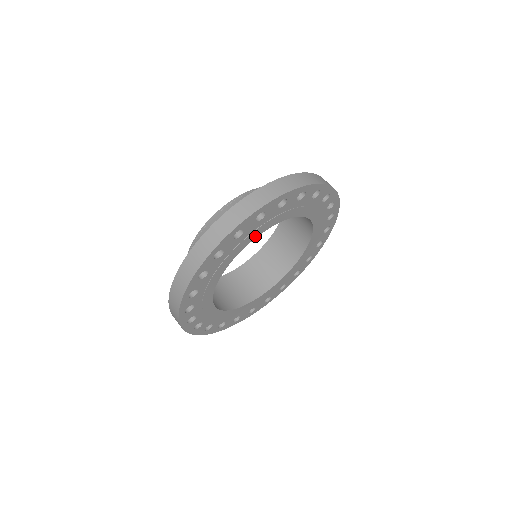
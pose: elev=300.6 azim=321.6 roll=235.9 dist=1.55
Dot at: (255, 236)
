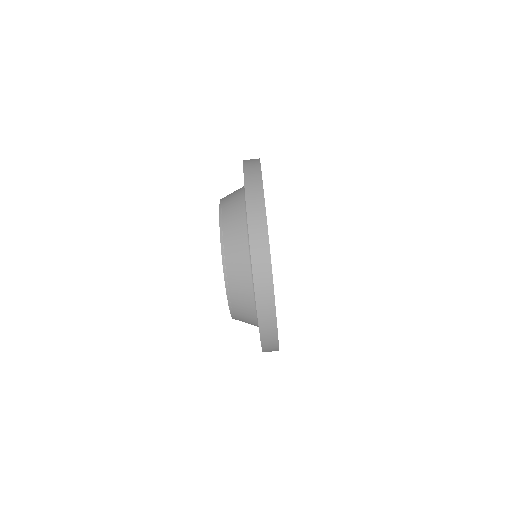
Dot at: occluded
